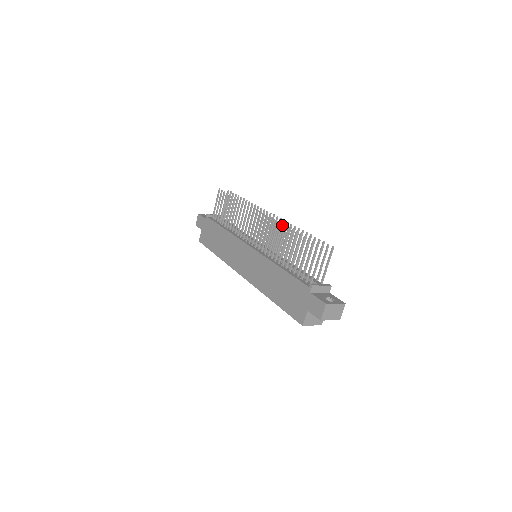
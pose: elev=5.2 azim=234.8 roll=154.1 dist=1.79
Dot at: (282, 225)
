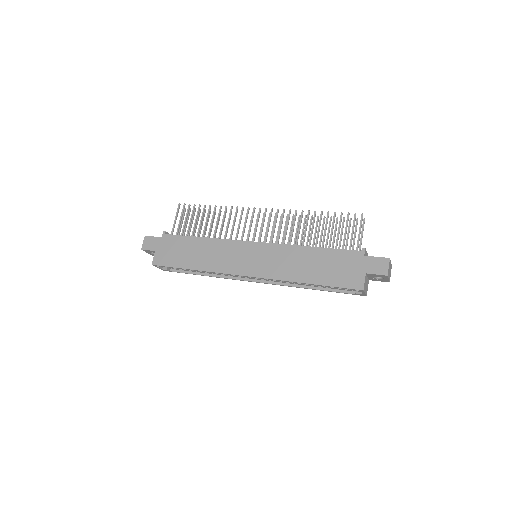
Dot at: (286, 219)
